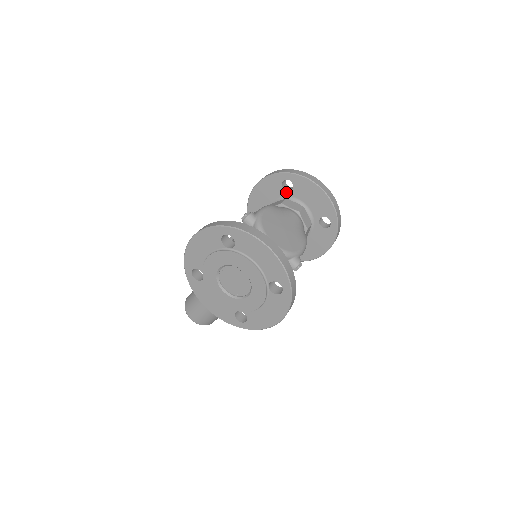
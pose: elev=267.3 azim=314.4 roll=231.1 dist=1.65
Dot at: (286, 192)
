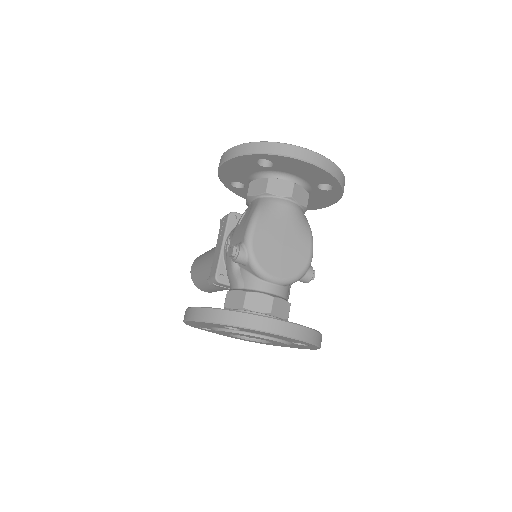
Dot at: (265, 168)
